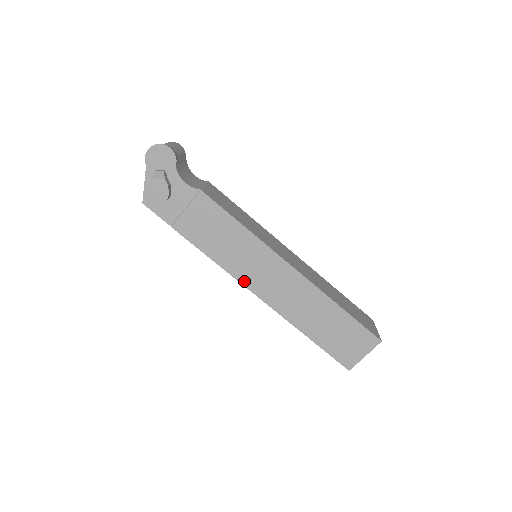
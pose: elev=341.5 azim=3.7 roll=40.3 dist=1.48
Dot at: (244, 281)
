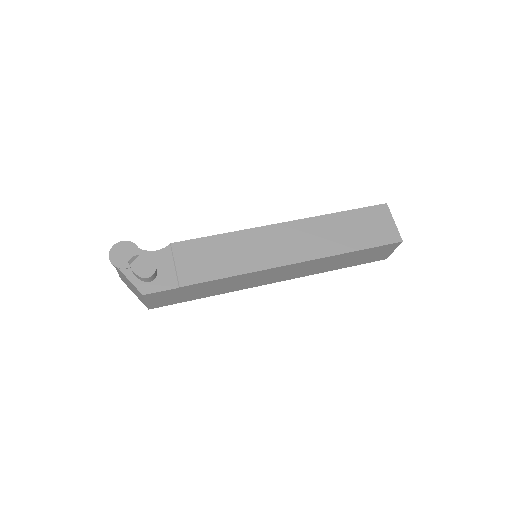
Dot at: (268, 265)
